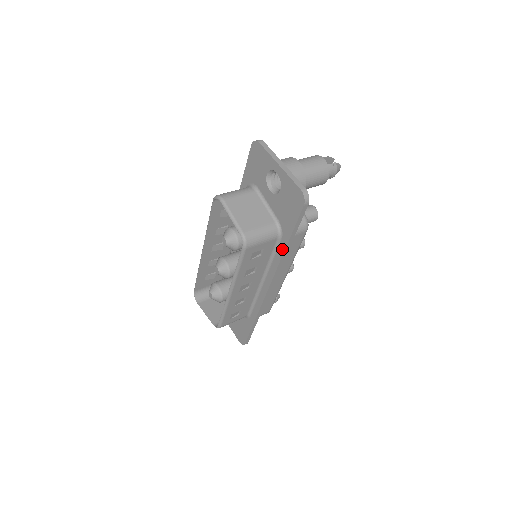
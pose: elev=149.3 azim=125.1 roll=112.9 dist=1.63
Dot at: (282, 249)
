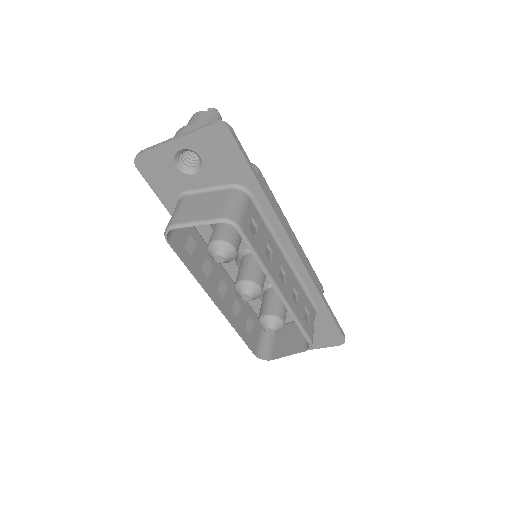
Dot at: (264, 201)
